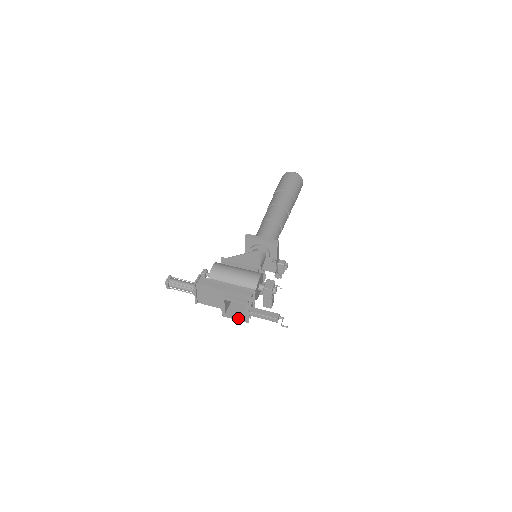
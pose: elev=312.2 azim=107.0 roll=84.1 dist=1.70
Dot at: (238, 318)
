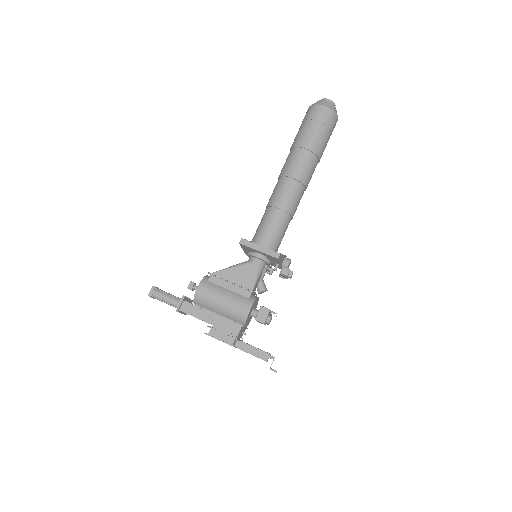
Dot at: occluded
